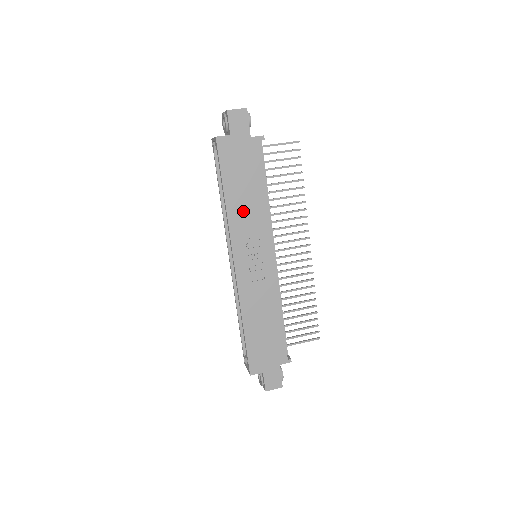
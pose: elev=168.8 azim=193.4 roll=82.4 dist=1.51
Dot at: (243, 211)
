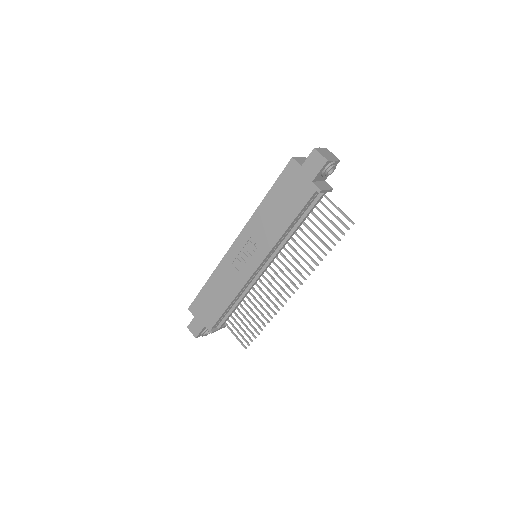
Dot at: (265, 220)
